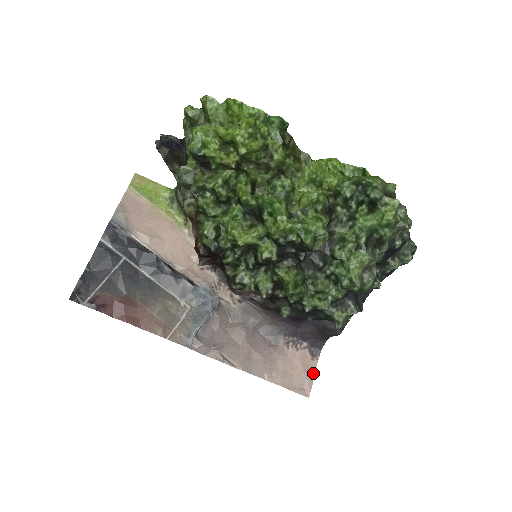
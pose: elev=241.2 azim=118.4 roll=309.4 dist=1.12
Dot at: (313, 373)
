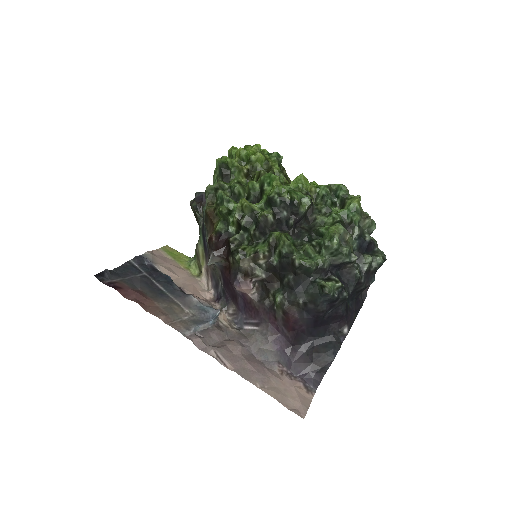
Dot at: (308, 403)
